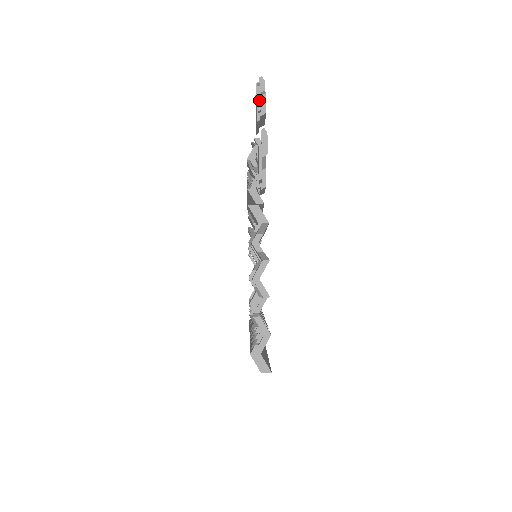
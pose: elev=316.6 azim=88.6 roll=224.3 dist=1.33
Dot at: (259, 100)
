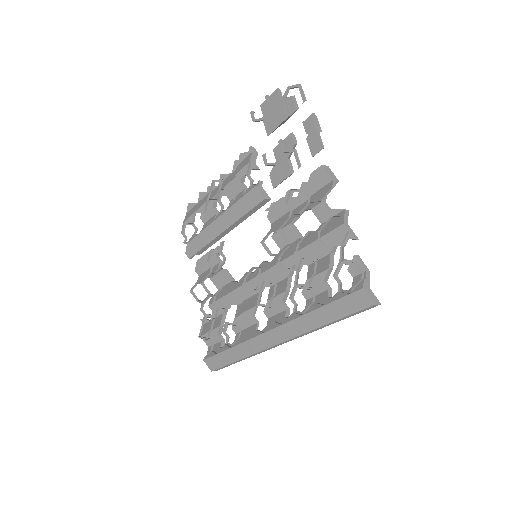
Dot at: (303, 93)
